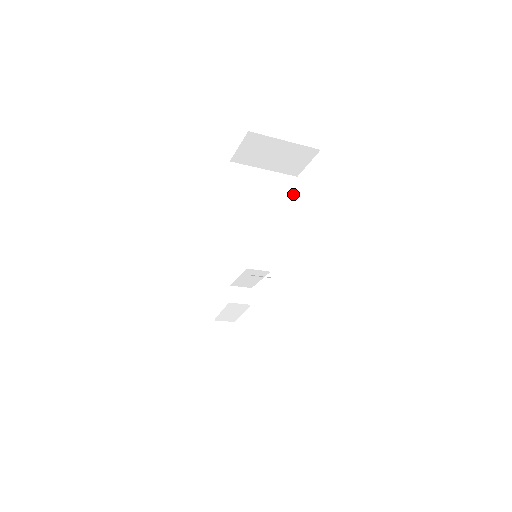
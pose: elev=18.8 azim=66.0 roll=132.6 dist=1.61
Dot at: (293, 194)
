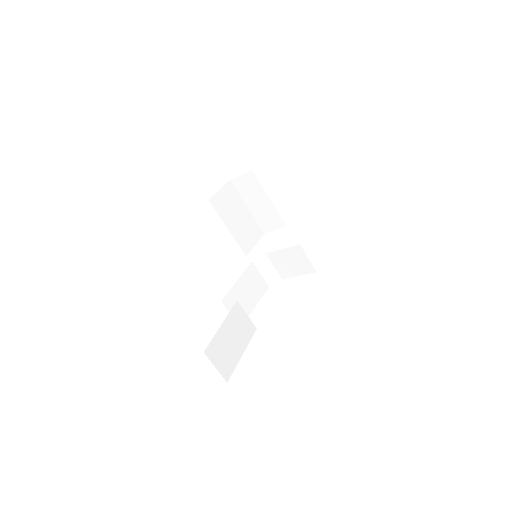
Dot at: occluded
